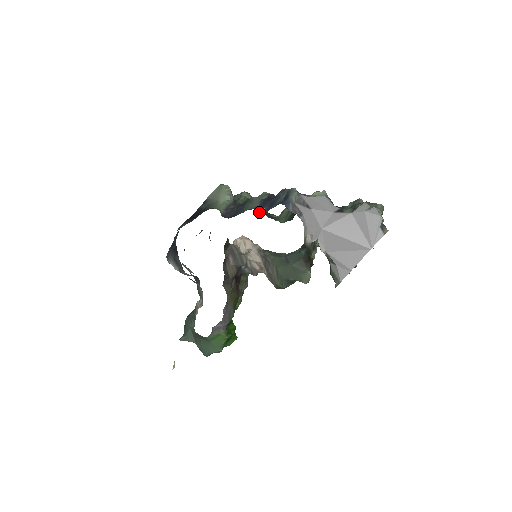
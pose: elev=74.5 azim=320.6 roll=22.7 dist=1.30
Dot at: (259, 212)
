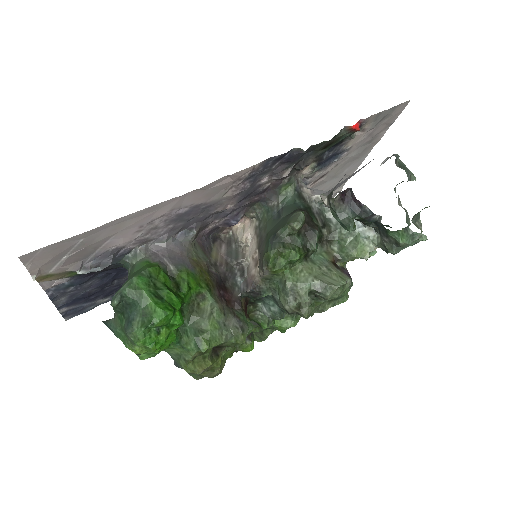
Dot at: occluded
